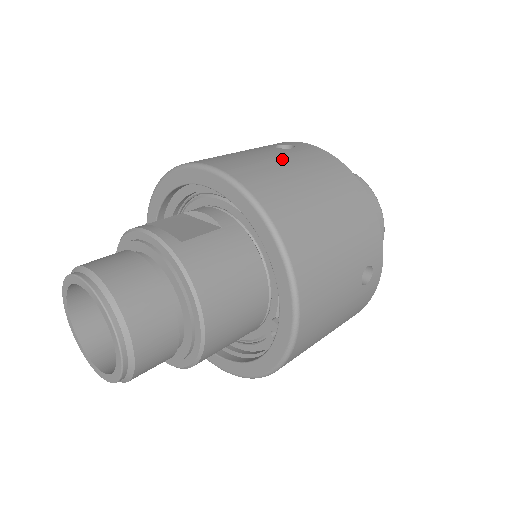
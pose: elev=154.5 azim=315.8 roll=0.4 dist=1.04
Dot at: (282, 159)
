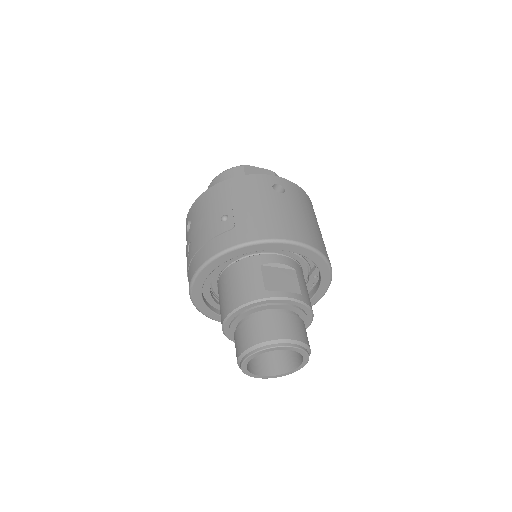
Dot at: (298, 209)
